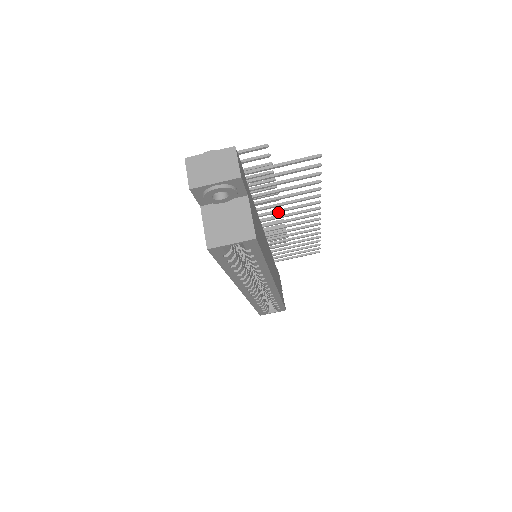
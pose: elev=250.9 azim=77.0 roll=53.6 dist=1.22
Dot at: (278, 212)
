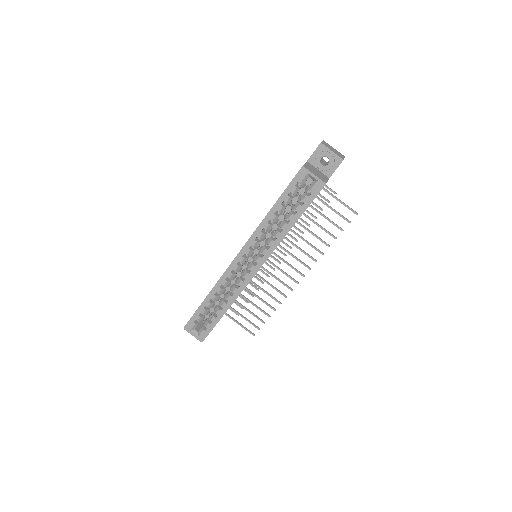
Dot at: (293, 244)
